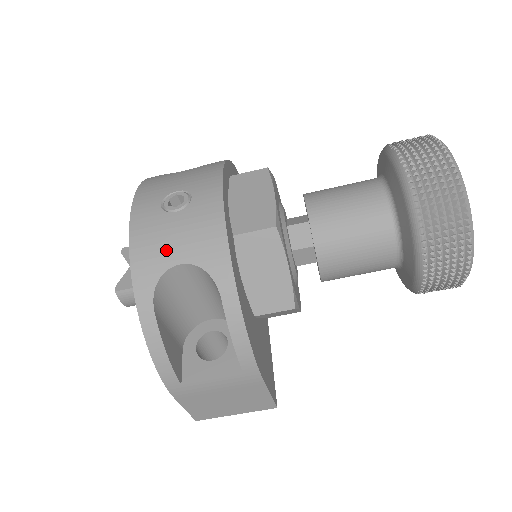
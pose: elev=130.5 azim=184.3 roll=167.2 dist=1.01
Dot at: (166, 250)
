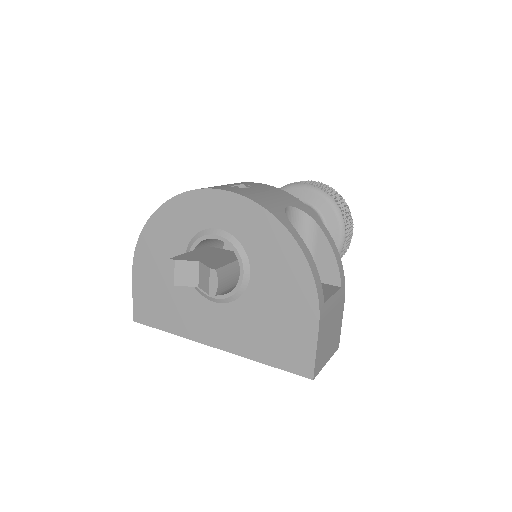
Dot at: (273, 200)
